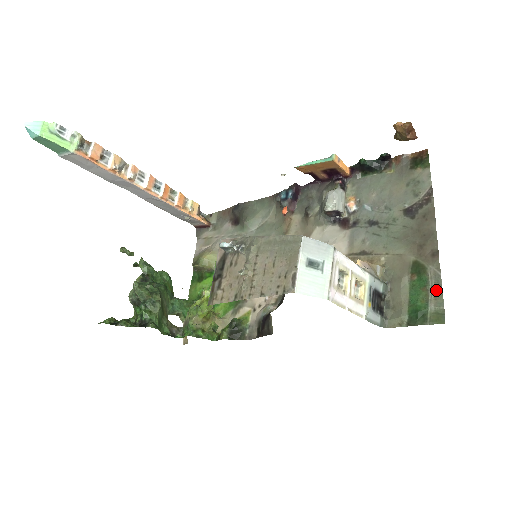
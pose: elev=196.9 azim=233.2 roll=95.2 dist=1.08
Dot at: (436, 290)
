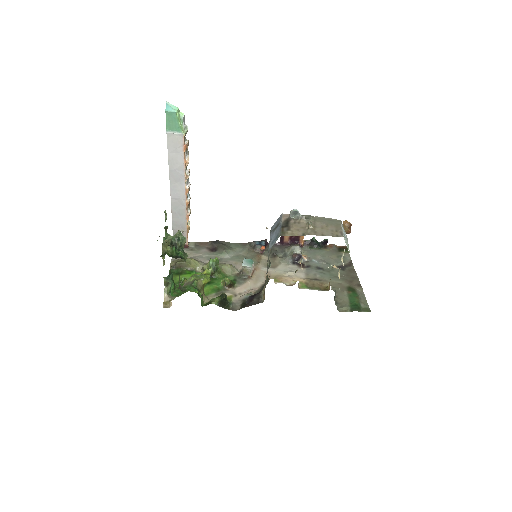
Dot at: (363, 299)
